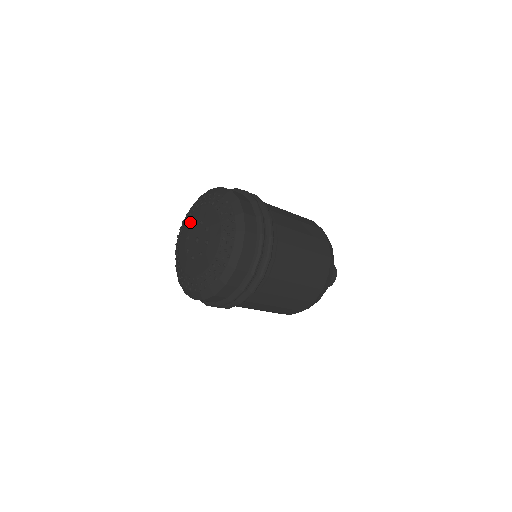
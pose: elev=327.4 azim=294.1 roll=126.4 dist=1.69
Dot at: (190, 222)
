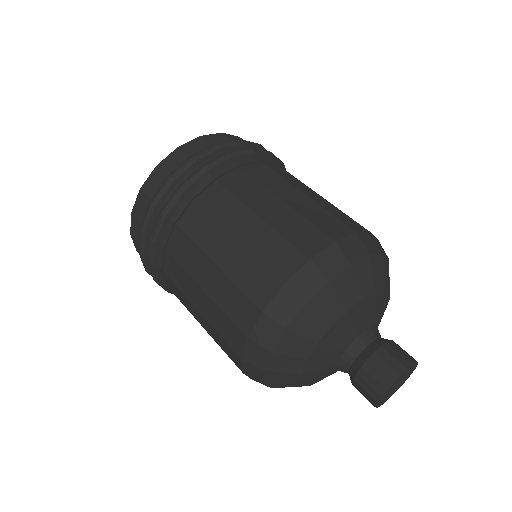
Dot at: occluded
